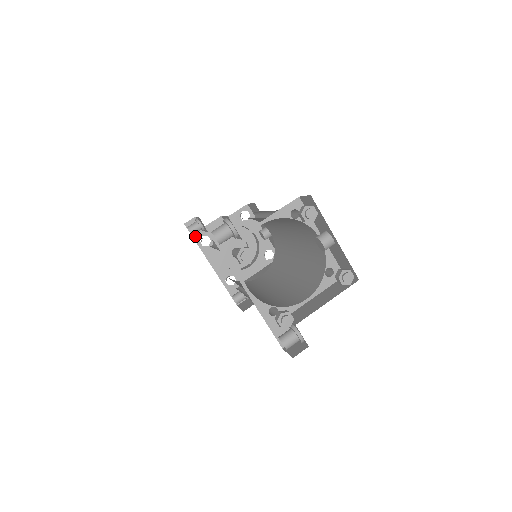
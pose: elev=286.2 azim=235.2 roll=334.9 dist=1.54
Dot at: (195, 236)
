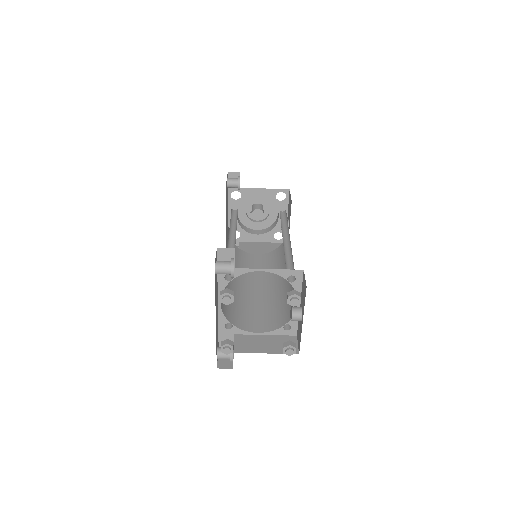
Dot at: occluded
